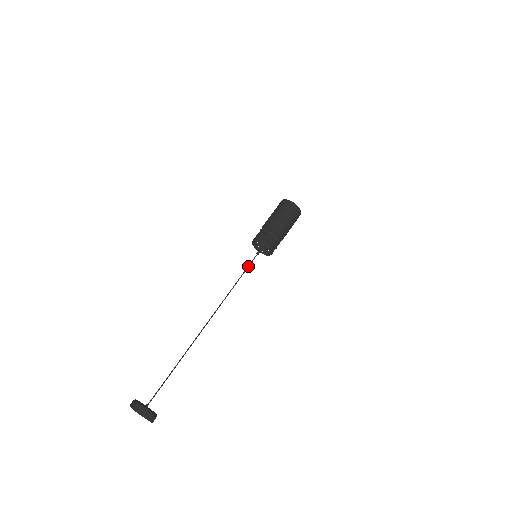
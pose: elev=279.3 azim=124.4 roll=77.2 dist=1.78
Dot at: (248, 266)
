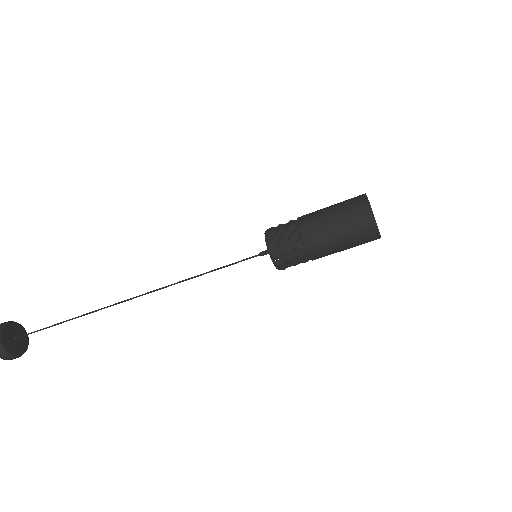
Dot at: occluded
